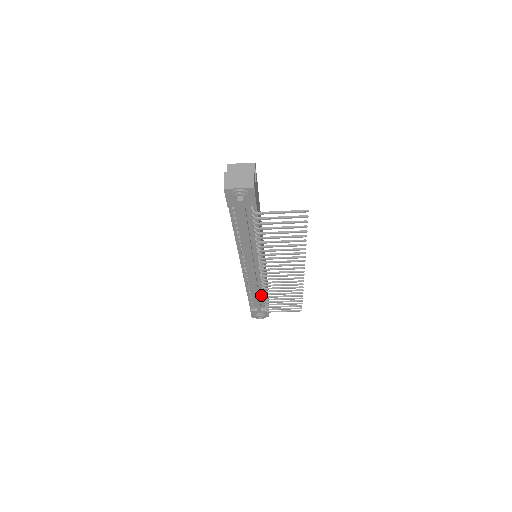
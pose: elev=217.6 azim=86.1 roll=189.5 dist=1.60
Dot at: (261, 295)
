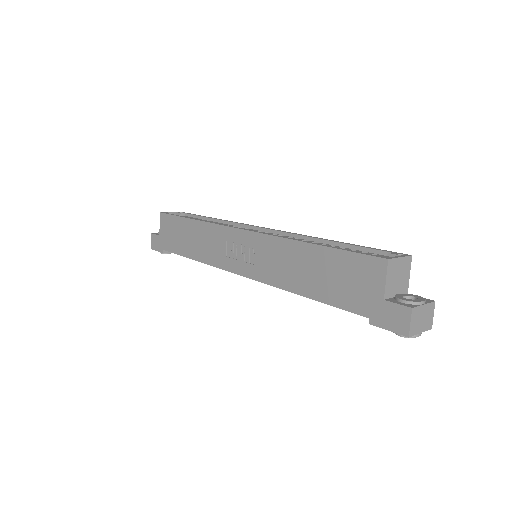
Dot at: occluded
